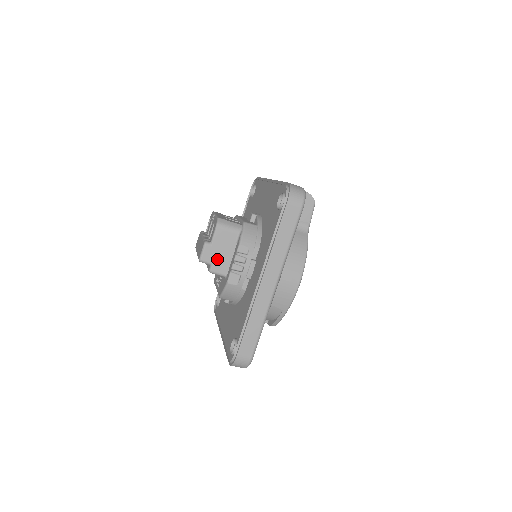
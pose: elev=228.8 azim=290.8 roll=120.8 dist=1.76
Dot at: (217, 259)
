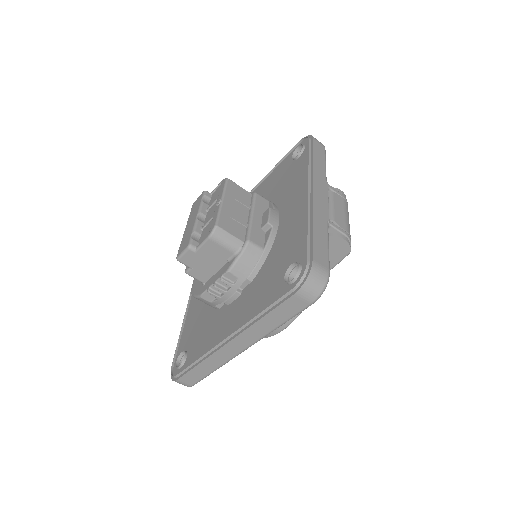
Dot at: (198, 266)
